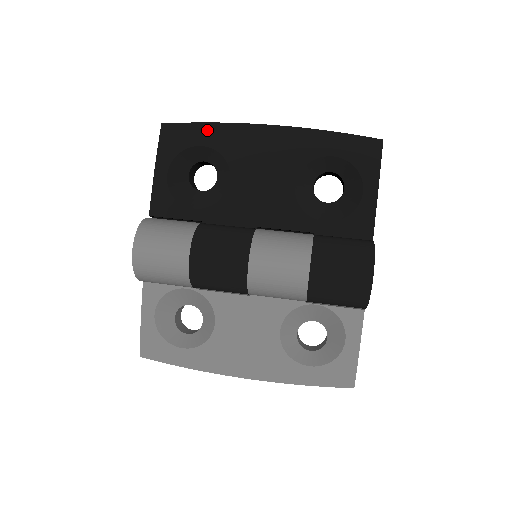
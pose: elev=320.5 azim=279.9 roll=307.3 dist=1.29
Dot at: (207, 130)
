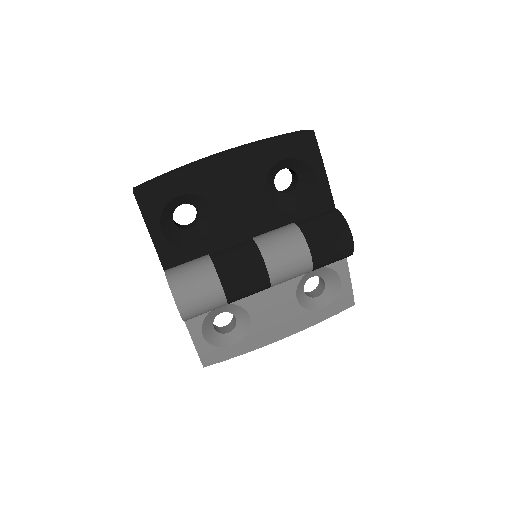
Dot at: (176, 181)
